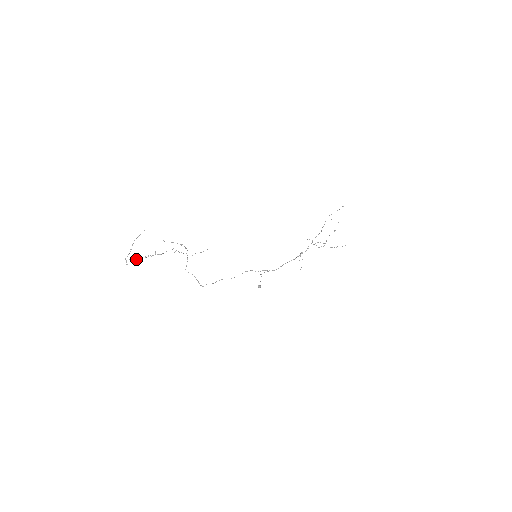
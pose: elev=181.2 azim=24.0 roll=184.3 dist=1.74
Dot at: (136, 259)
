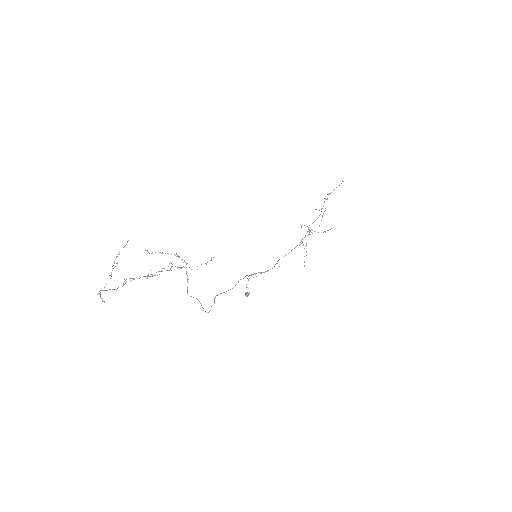
Dot at: (113, 289)
